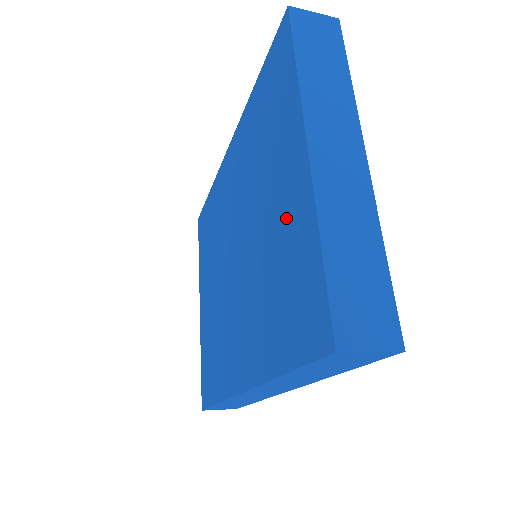
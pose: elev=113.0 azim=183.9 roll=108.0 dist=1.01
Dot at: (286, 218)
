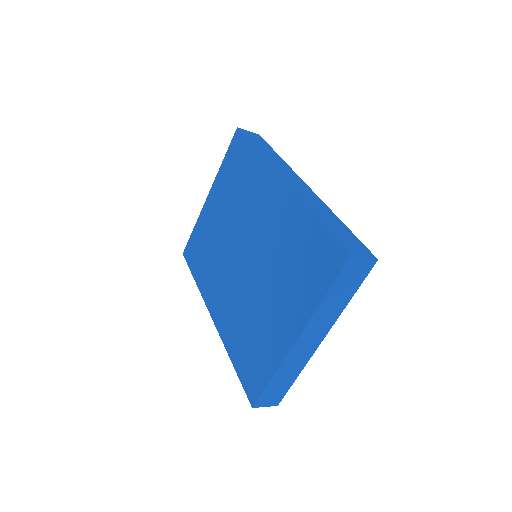
Dot at: (272, 330)
